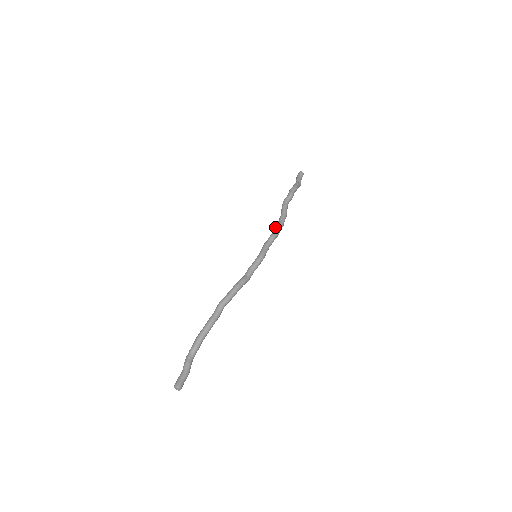
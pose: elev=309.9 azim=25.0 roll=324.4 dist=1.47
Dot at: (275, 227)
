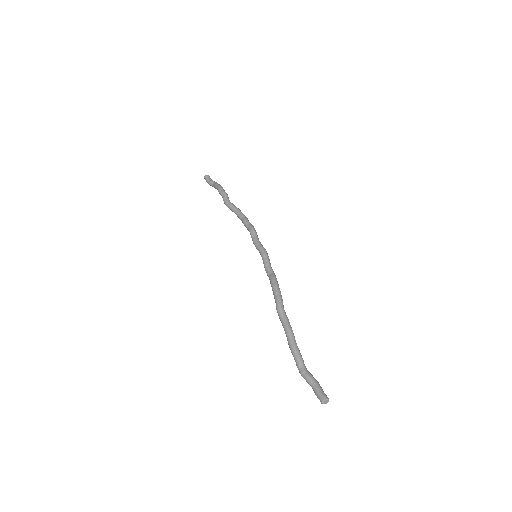
Dot at: (245, 224)
